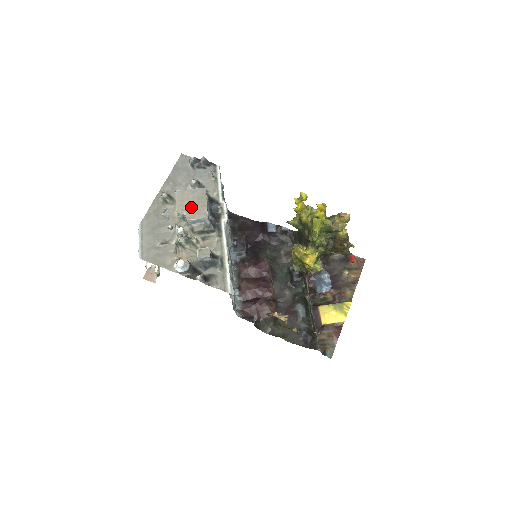
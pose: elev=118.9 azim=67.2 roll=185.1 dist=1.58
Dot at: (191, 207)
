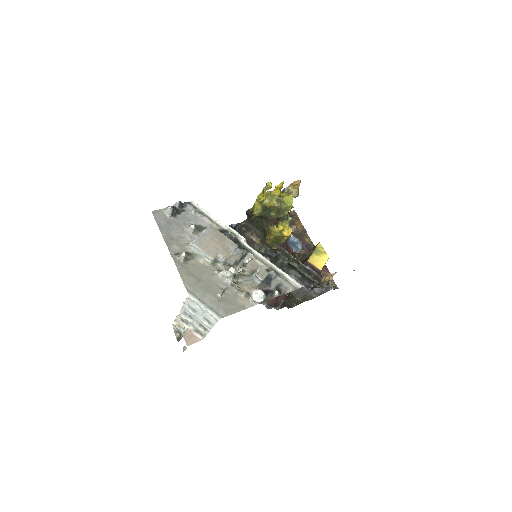
Dot at: (219, 247)
